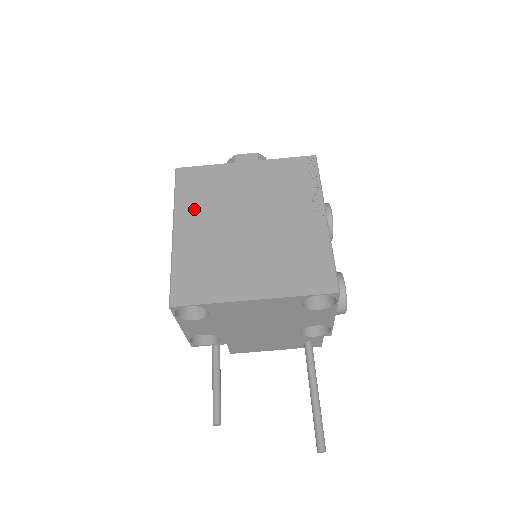
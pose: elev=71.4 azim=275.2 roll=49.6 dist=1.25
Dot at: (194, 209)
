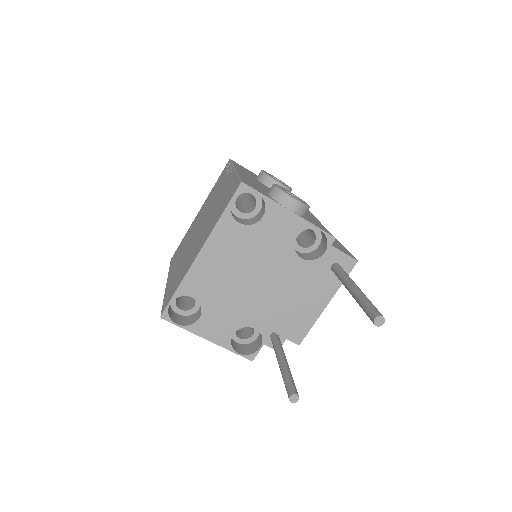
Dot at: (176, 262)
